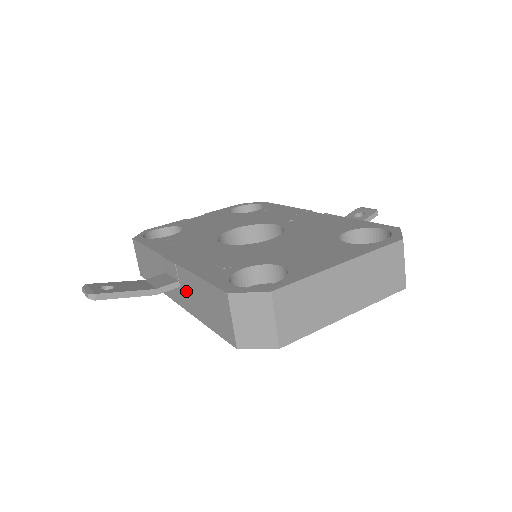
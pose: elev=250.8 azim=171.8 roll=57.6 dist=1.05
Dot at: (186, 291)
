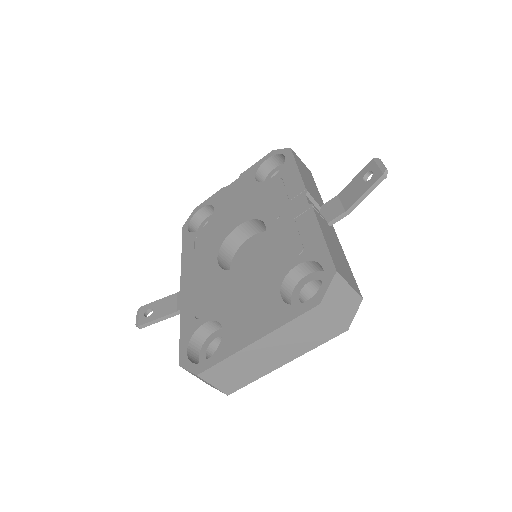
Dot at: occluded
